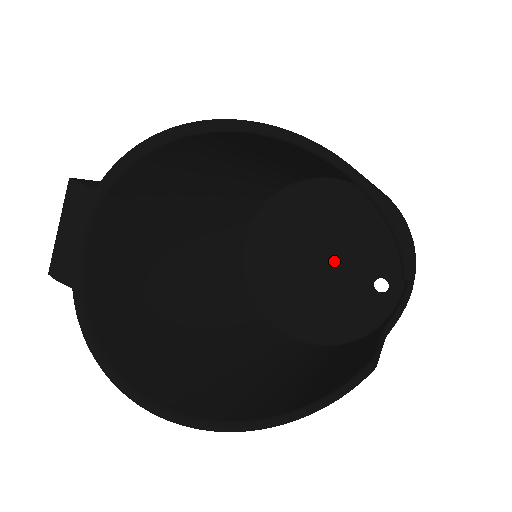
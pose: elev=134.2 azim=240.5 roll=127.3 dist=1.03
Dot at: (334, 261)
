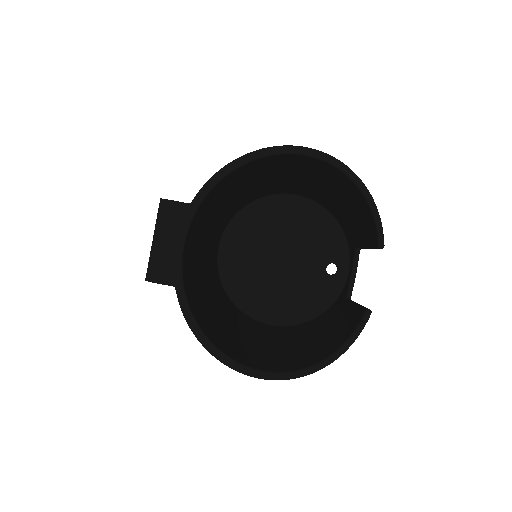
Dot at: (294, 257)
